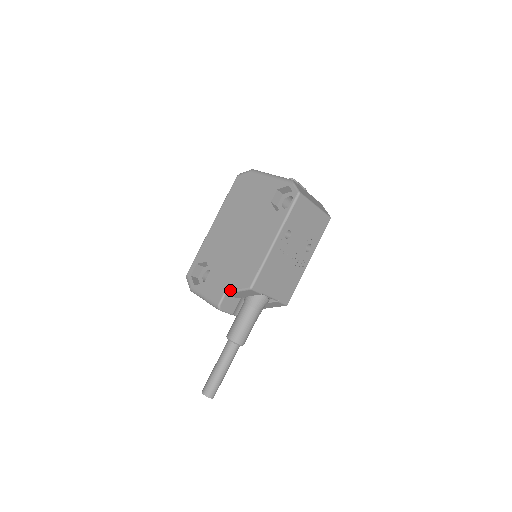
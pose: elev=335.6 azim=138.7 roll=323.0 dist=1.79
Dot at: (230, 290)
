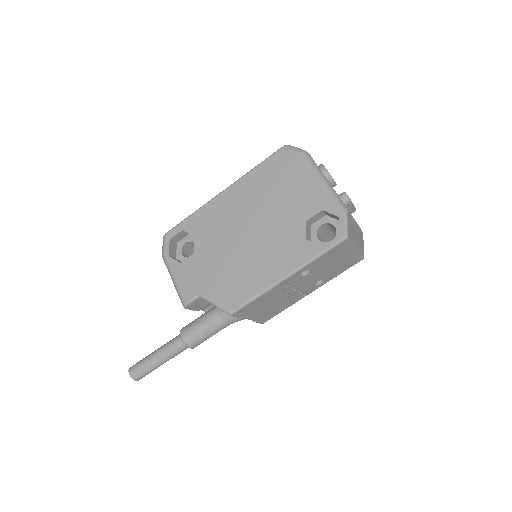
Dot at: (206, 297)
